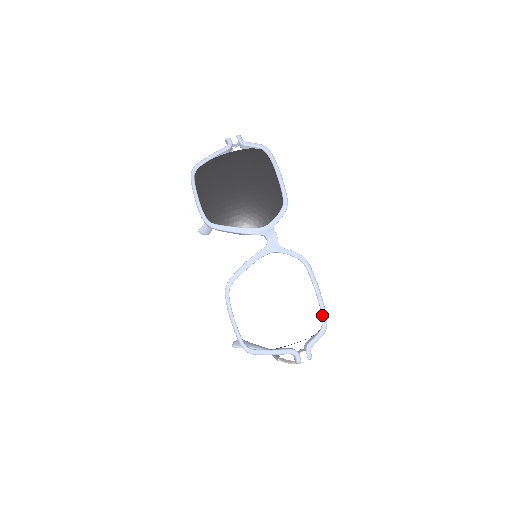
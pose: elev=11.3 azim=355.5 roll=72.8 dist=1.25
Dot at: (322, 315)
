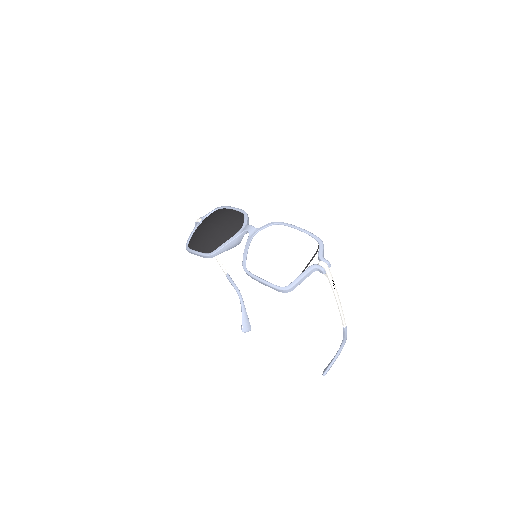
Dot at: (311, 236)
